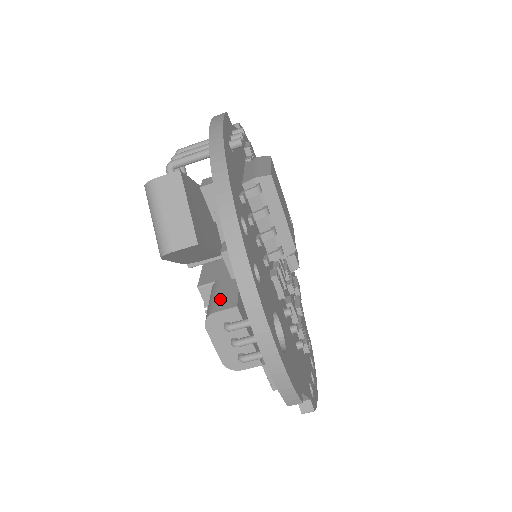
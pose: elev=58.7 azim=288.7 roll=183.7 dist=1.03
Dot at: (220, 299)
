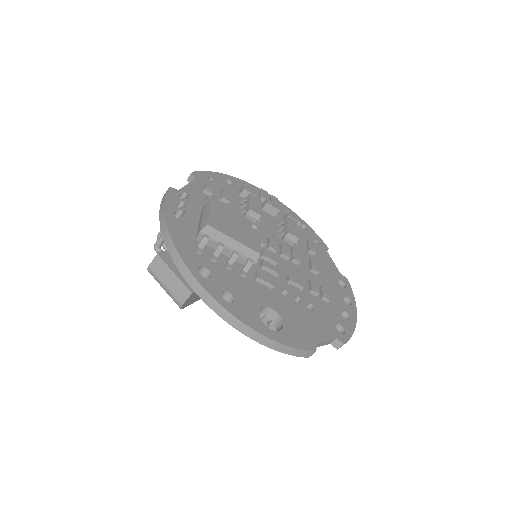
Dot at: occluded
